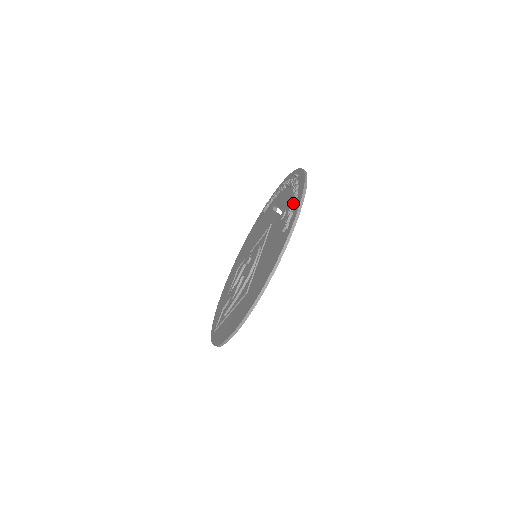
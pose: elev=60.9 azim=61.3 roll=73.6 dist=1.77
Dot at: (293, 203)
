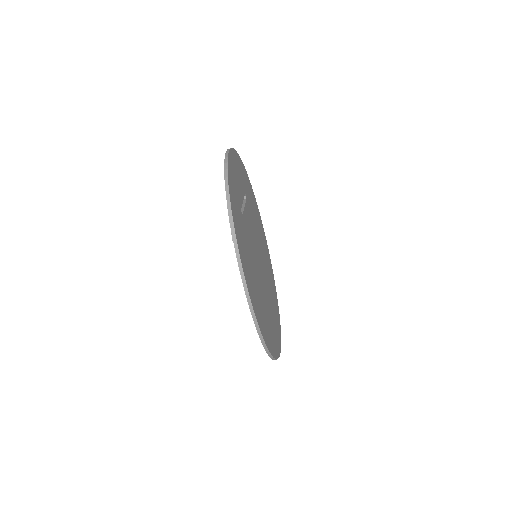
Dot at: (227, 208)
